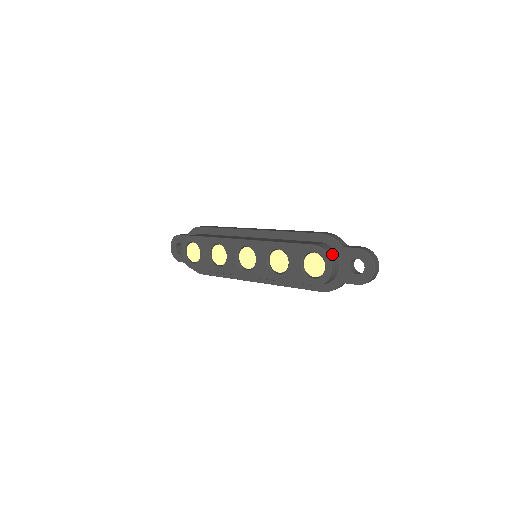
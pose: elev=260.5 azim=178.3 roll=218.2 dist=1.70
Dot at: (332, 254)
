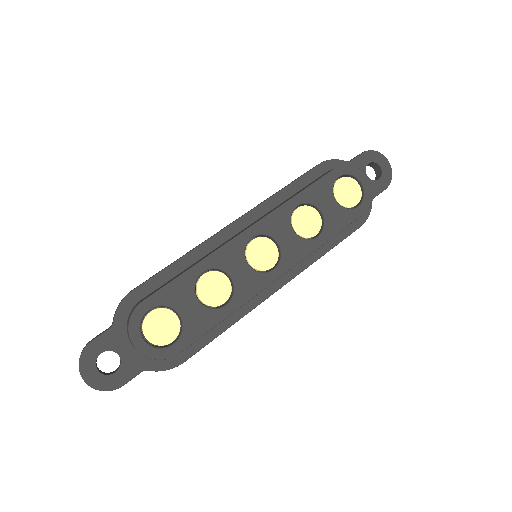
Dot at: occluded
